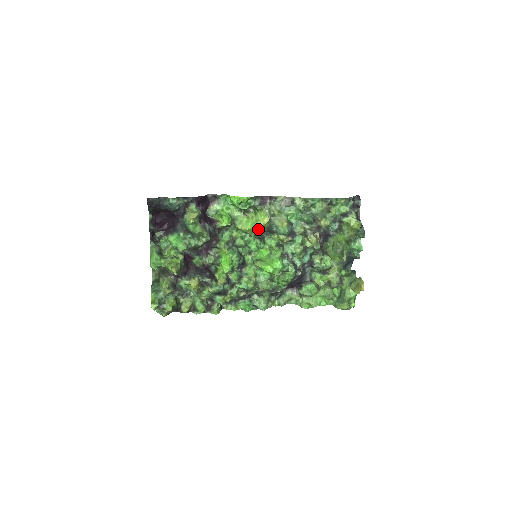
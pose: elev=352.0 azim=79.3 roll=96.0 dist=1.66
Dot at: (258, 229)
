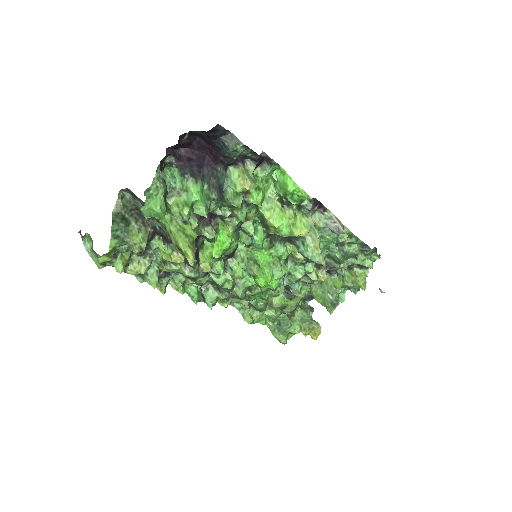
Dot at: (288, 236)
